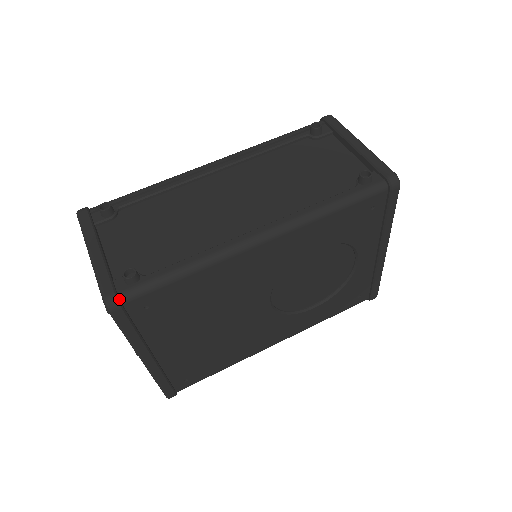
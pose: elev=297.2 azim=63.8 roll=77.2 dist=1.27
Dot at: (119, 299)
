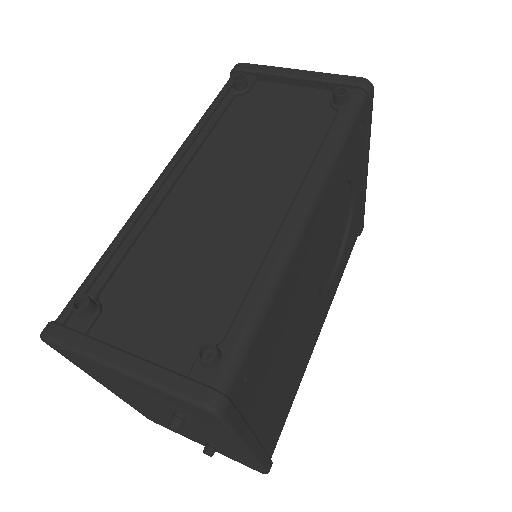
Dot at: (221, 393)
